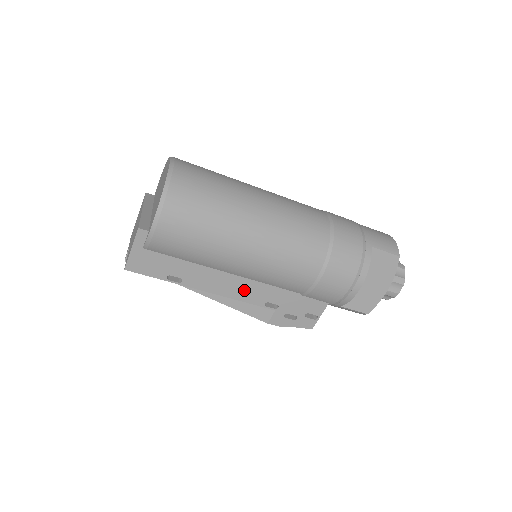
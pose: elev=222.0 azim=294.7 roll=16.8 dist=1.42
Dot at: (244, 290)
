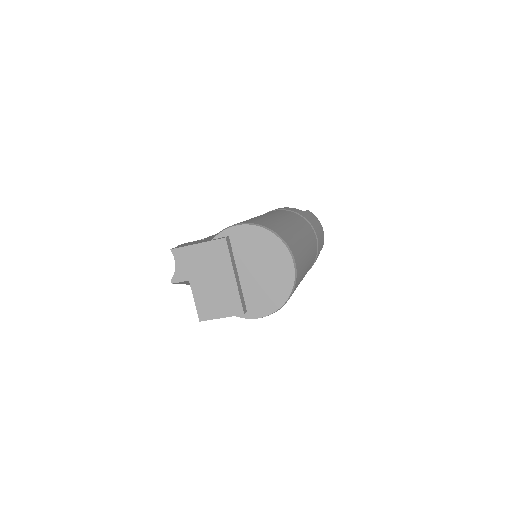
Dot at: occluded
